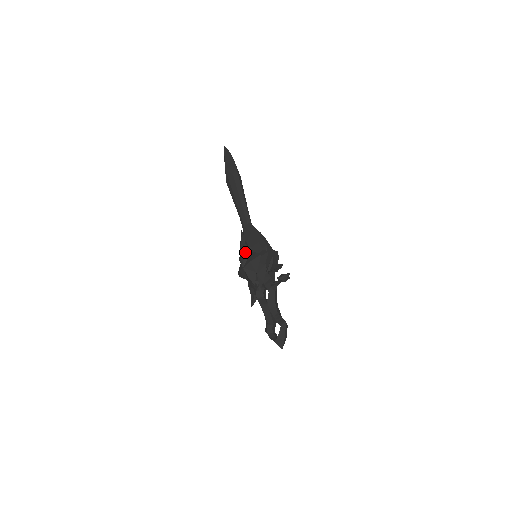
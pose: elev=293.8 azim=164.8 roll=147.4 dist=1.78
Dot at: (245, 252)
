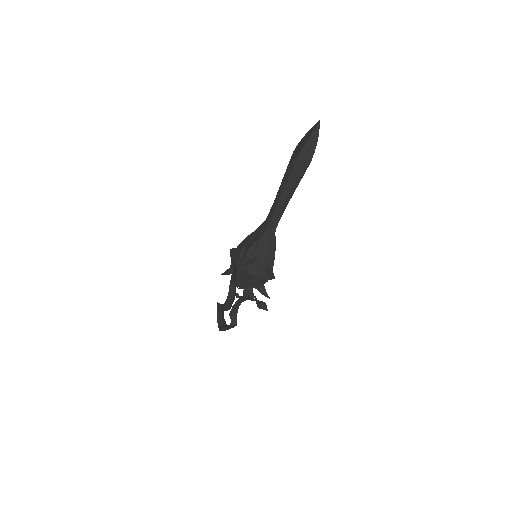
Dot at: (250, 257)
